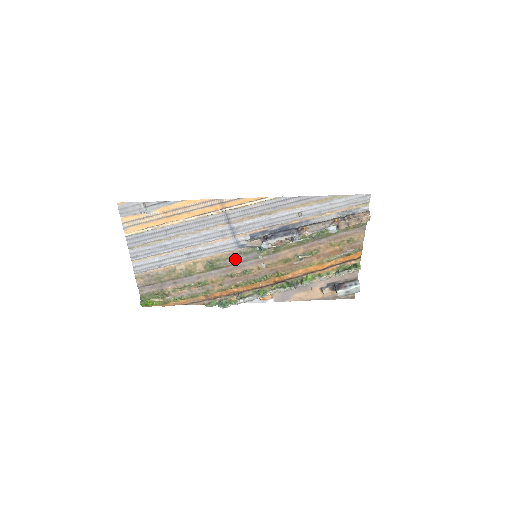
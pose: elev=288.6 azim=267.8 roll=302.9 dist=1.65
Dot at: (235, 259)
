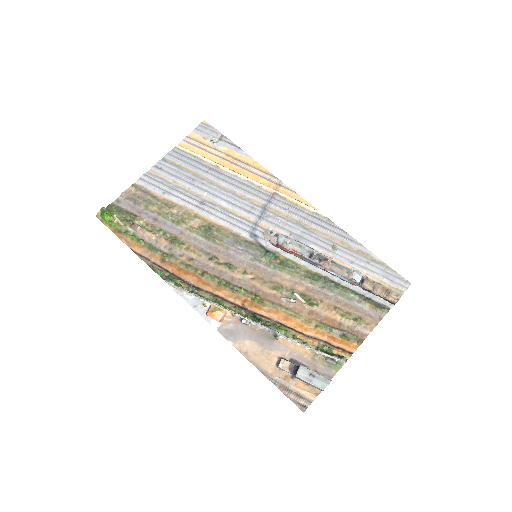
Dot at: (234, 243)
